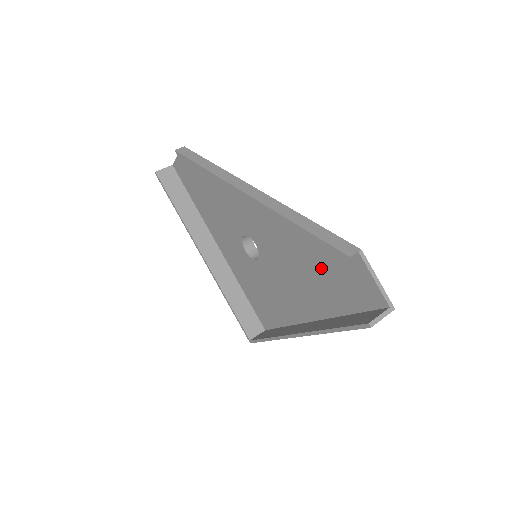
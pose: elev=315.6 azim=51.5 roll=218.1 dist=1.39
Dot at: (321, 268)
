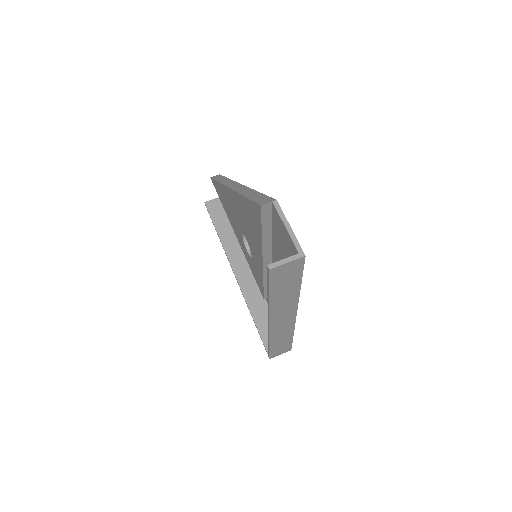
Dot at: (272, 240)
